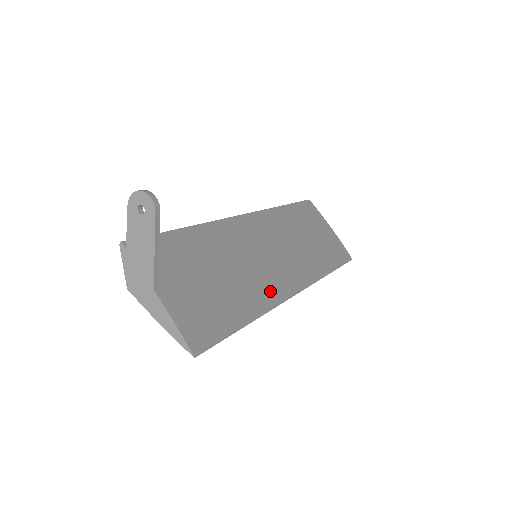
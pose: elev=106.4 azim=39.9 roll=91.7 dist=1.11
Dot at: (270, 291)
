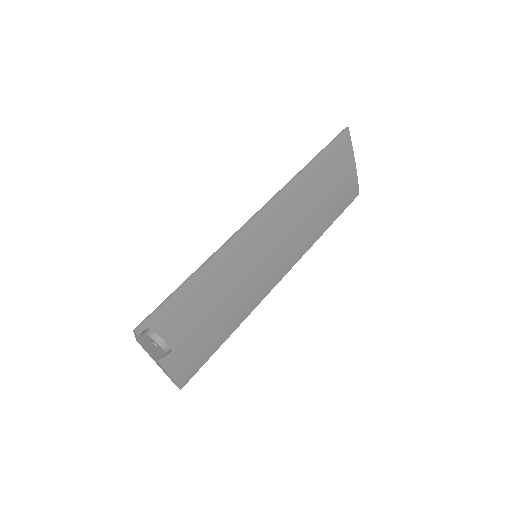
Dot at: (256, 295)
